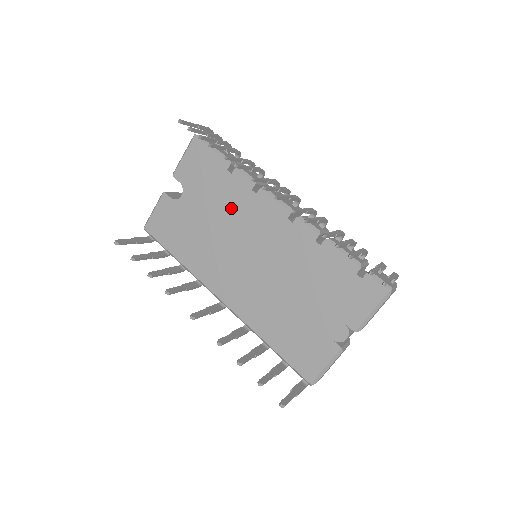
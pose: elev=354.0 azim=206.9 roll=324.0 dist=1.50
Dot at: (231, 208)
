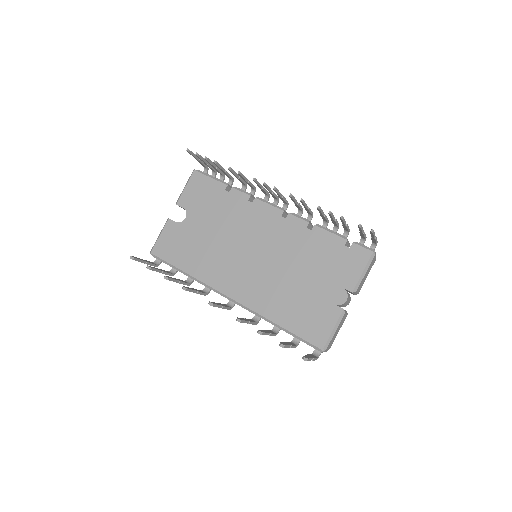
Dot at: (231, 218)
